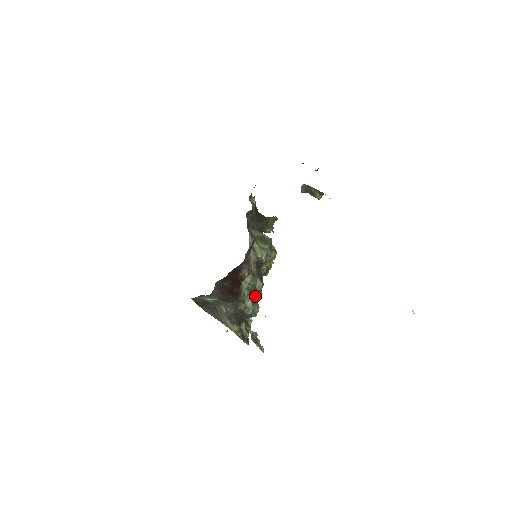
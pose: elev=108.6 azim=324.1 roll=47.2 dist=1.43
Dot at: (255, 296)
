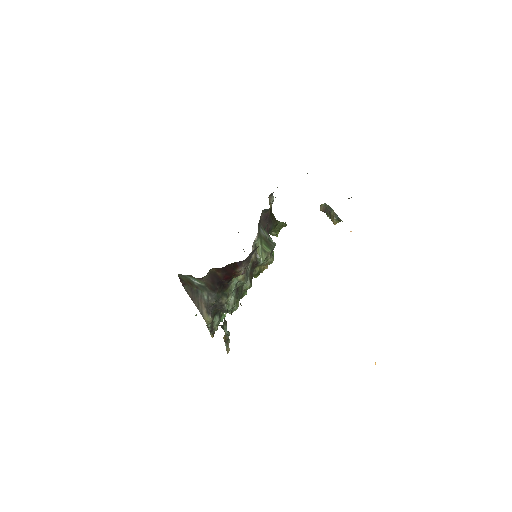
Dot at: (239, 294)
